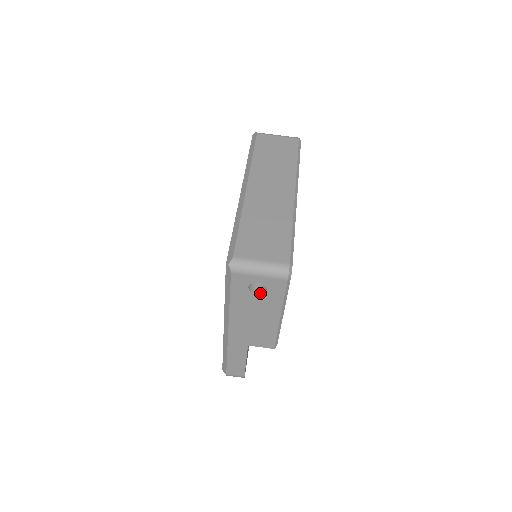
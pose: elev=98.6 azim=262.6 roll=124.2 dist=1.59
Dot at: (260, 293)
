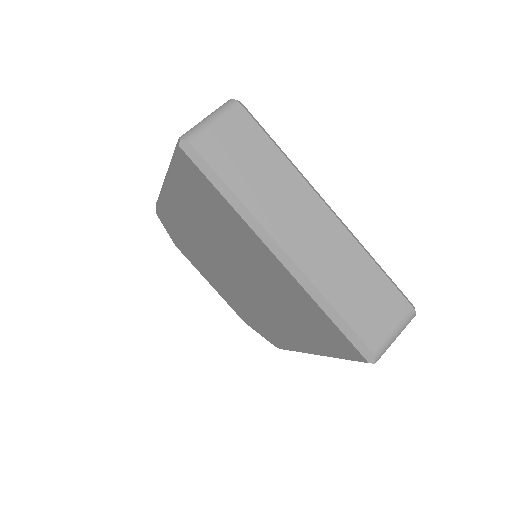
Dot at: occluded
